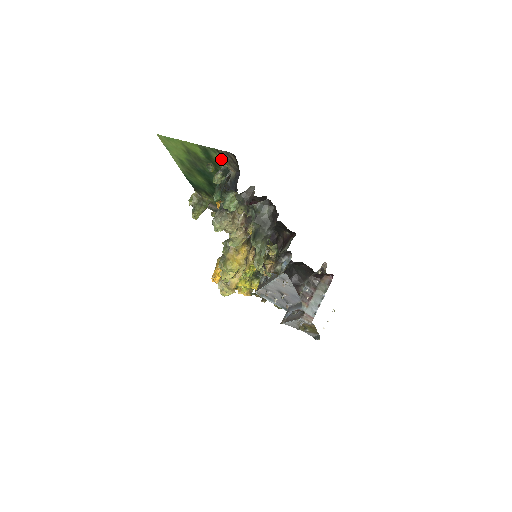
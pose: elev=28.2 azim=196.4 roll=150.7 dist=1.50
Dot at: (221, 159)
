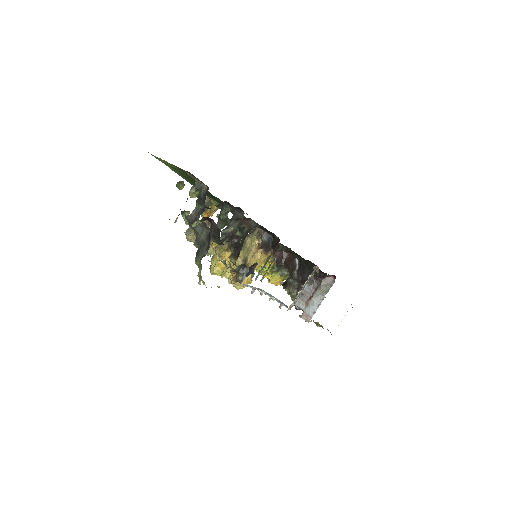
Dot at: (192, 176)
